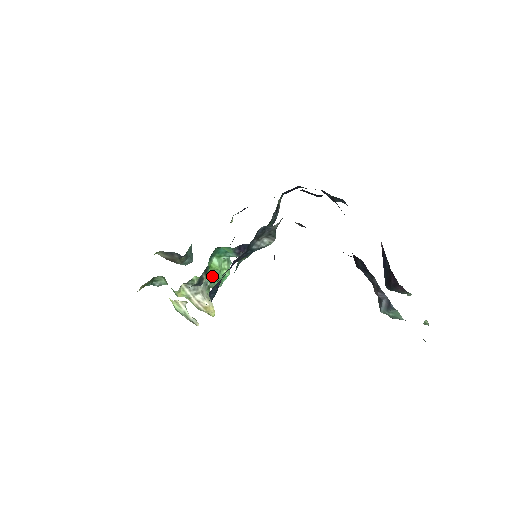
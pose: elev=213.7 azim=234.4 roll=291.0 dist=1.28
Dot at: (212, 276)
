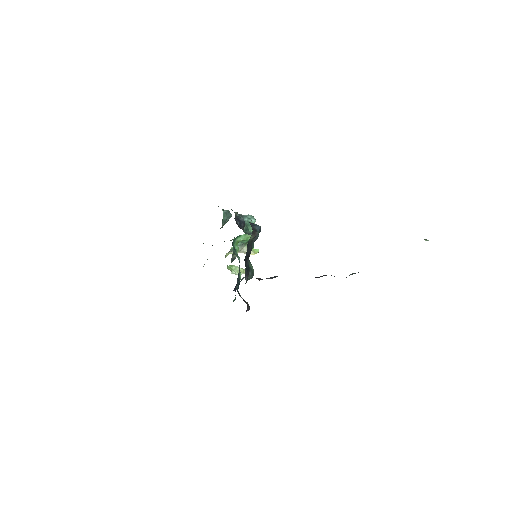
Dot at: (243, 241)
